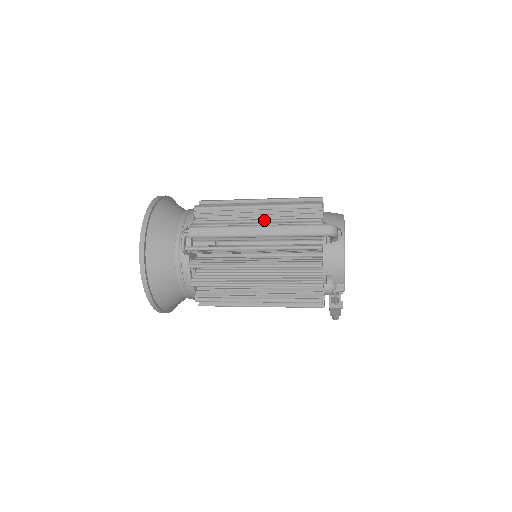
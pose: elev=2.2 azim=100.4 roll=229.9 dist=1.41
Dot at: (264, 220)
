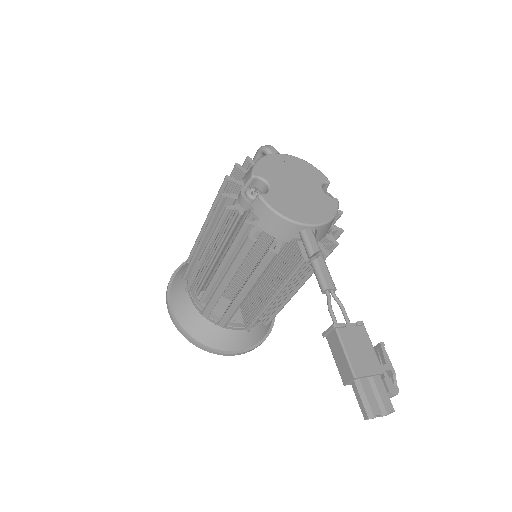
Dot at: occluded
